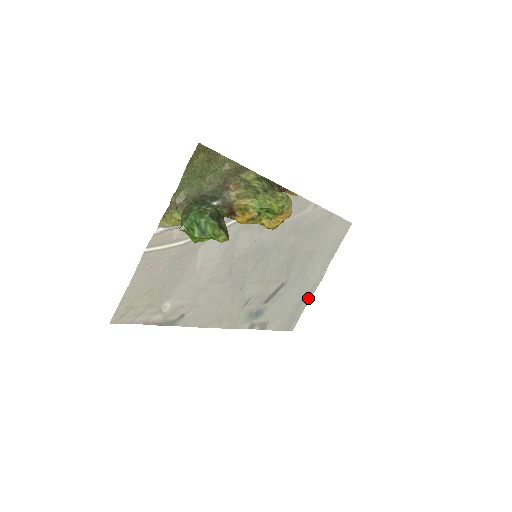
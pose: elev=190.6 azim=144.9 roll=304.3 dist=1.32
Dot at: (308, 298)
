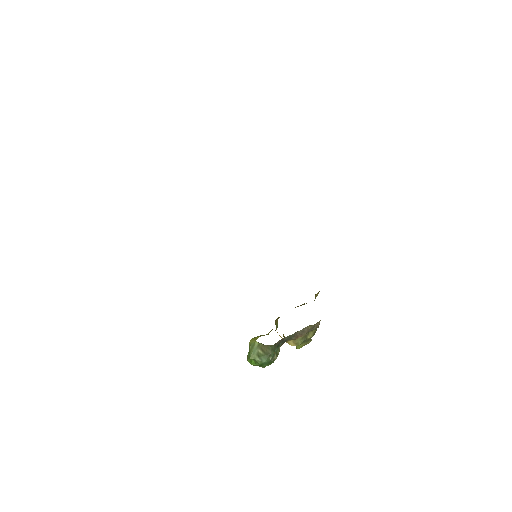
Dot at: occluded
